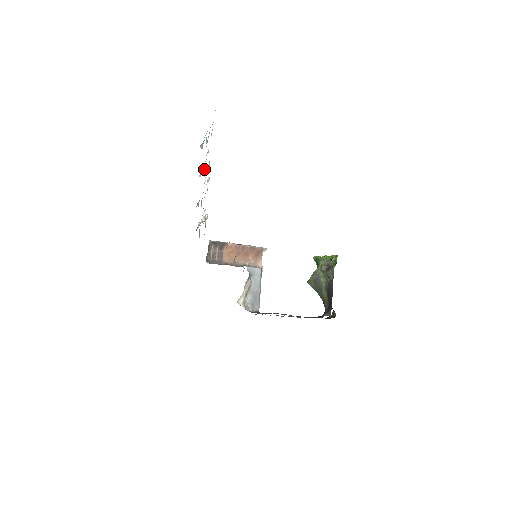
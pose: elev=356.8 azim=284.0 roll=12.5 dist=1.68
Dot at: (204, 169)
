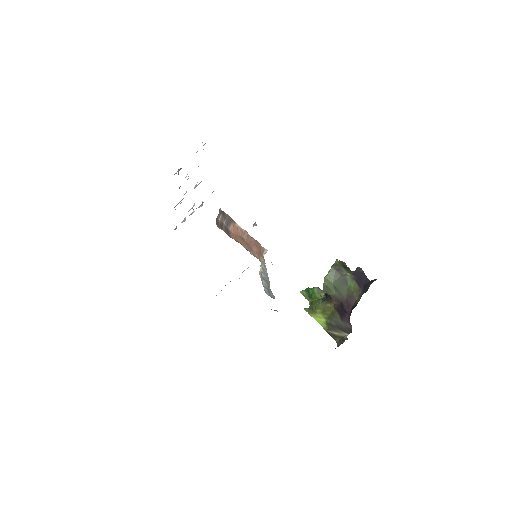
Dot at: occluded
